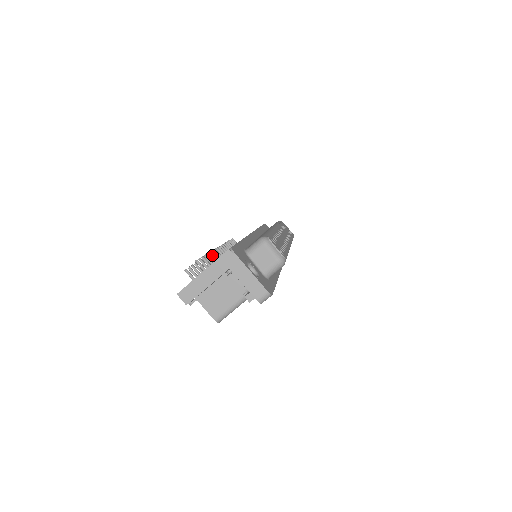
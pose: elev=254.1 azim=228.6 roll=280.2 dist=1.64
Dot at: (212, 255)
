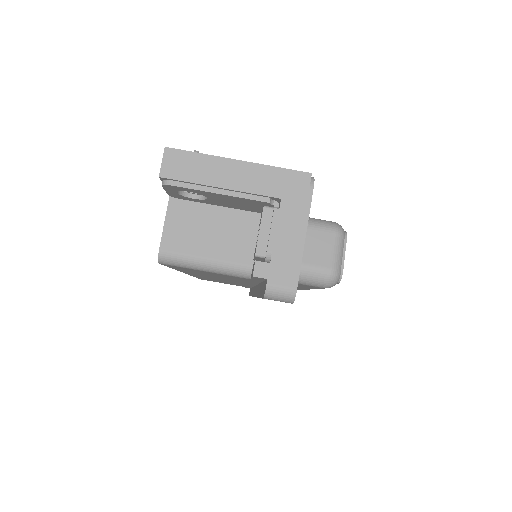
Dot at: occluded
